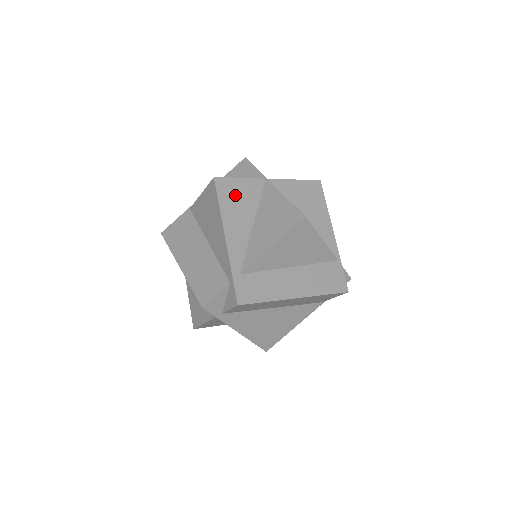
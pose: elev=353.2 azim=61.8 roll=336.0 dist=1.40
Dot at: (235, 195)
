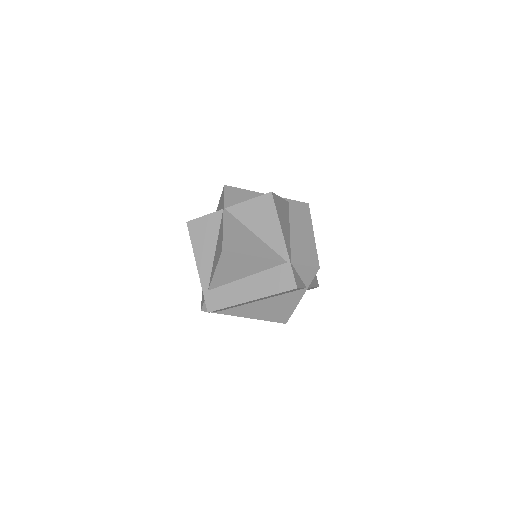
Dot at: (201, 231)
